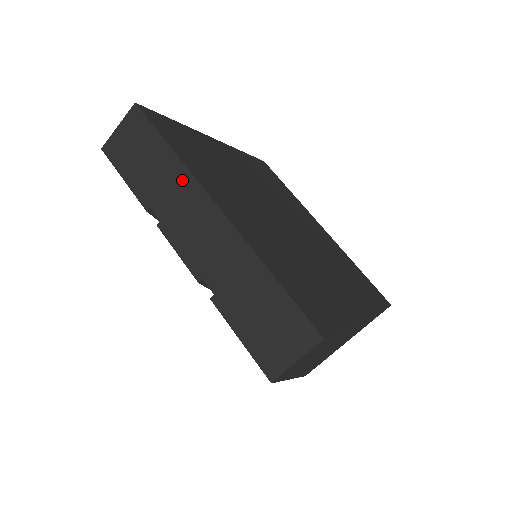
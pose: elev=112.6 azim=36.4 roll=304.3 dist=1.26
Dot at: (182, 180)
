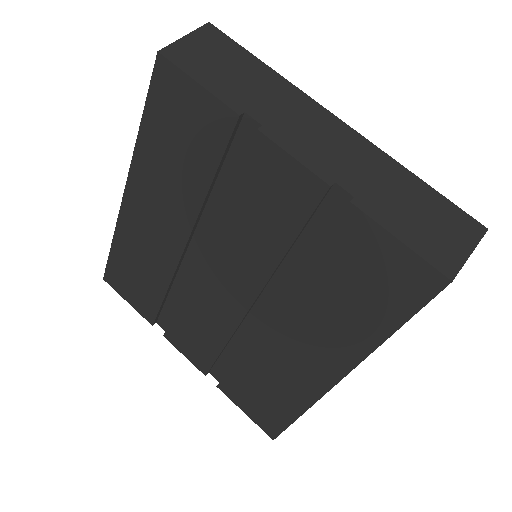
Dot at: (286, 92)
